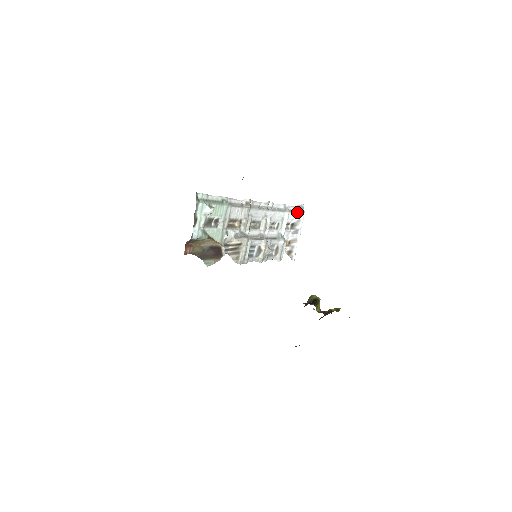
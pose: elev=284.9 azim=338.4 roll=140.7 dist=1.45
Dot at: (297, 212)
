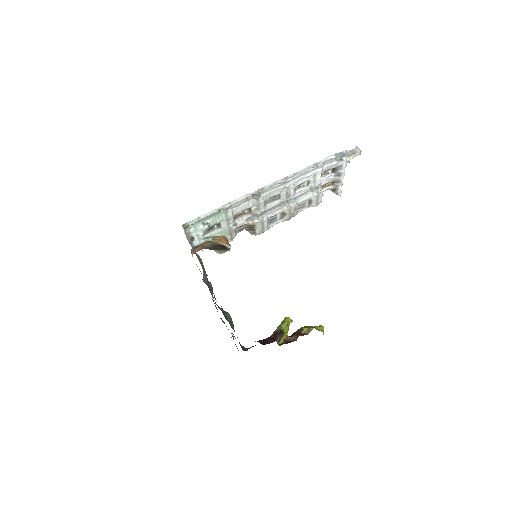
Dot at: (337, 159)
